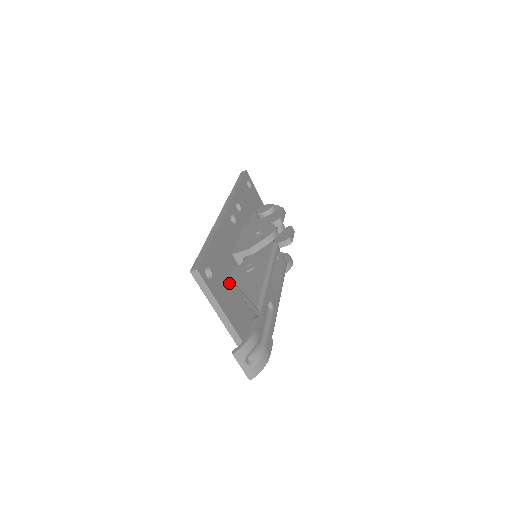
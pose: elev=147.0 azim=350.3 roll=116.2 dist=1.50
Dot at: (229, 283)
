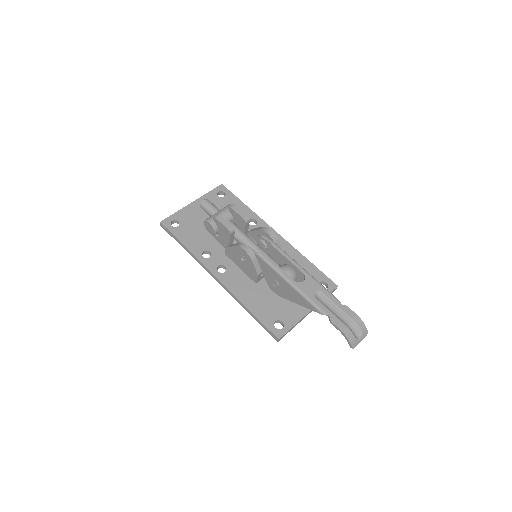
Dot at: (282, 298)
